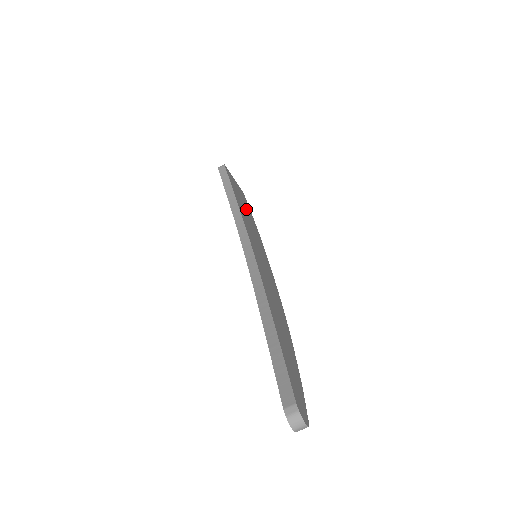
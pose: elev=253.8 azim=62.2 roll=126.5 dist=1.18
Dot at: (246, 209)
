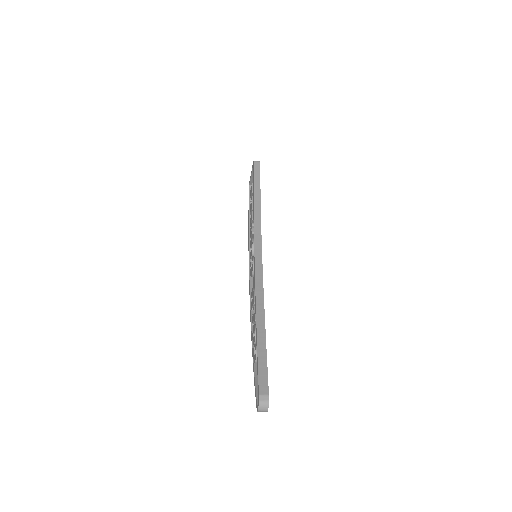
Dot at: occluded
